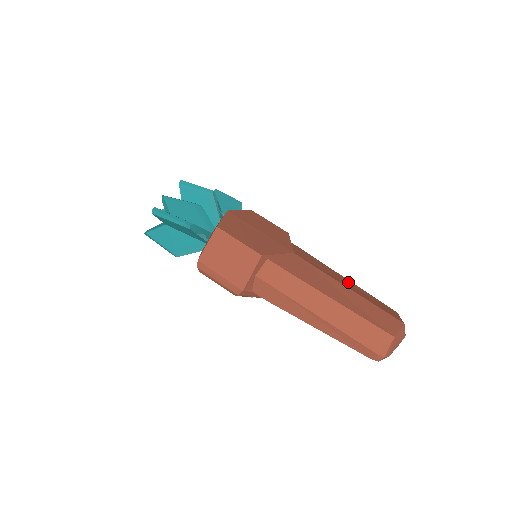
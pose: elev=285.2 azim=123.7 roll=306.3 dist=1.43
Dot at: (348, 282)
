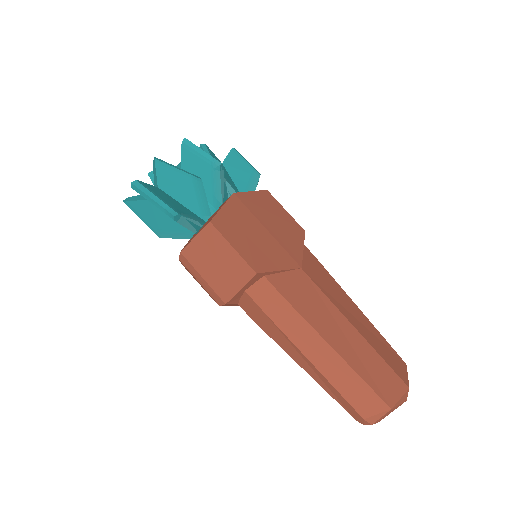
Dot at: (359, 314)
